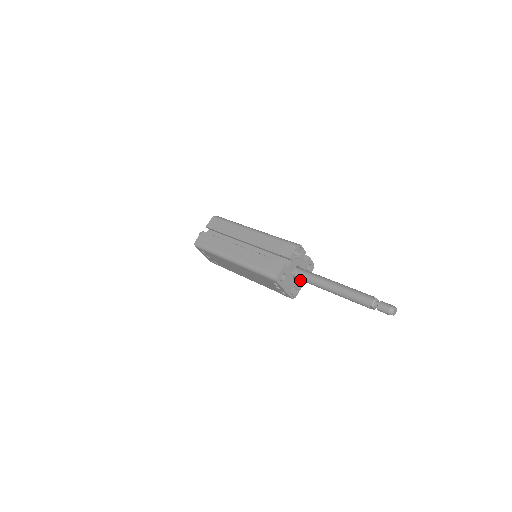
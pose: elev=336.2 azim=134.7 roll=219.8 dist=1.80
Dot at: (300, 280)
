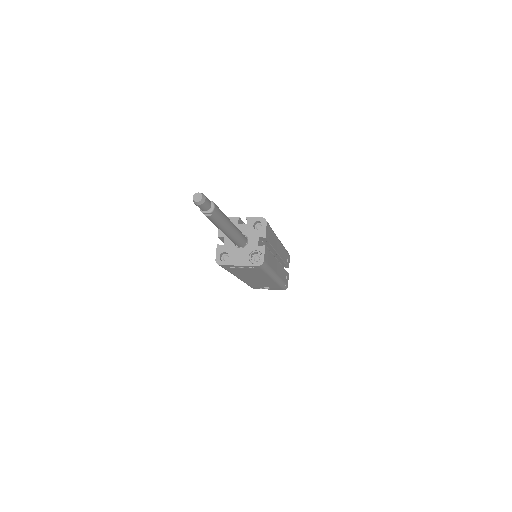
Dot at: (255, 243)
